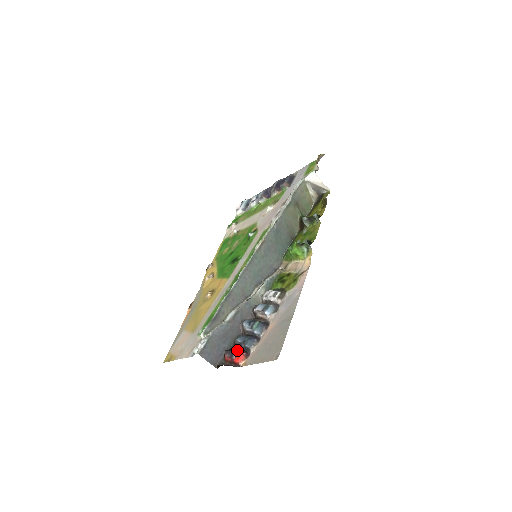
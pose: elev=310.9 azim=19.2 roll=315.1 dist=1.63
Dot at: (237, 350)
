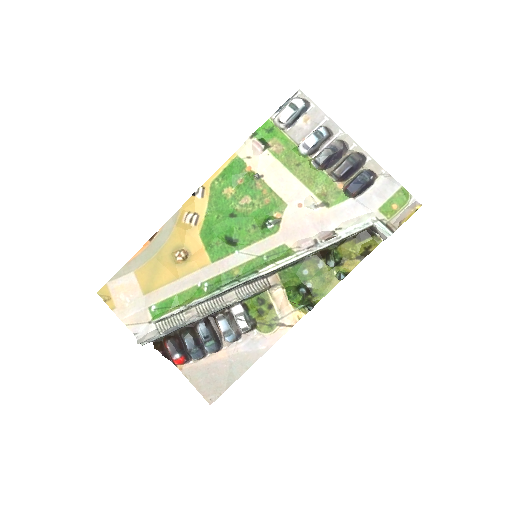
Dot at: (180, 344)
